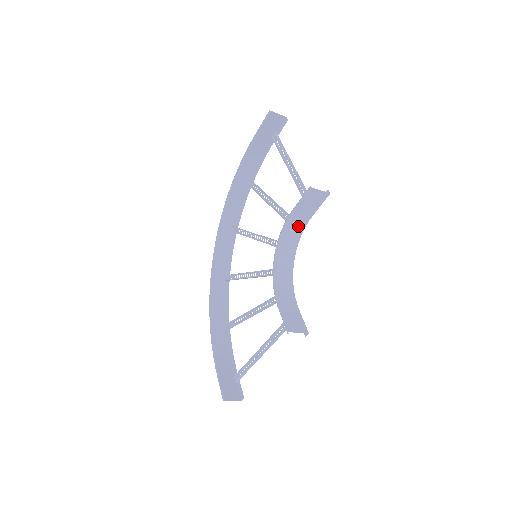
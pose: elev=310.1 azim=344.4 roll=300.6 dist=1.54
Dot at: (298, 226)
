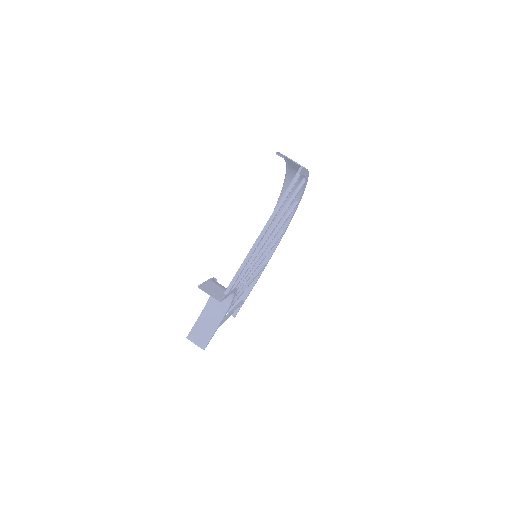
Dot at: (226, 288)
